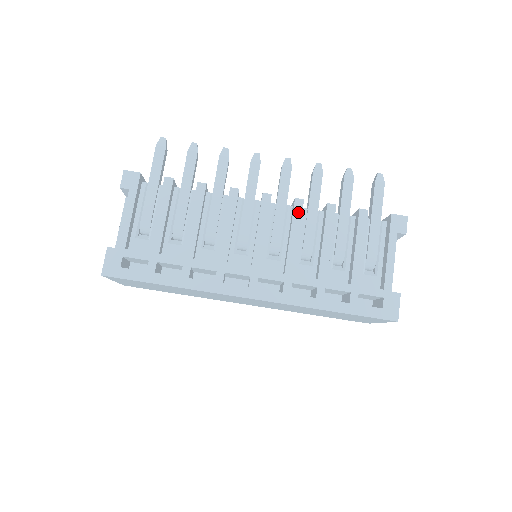
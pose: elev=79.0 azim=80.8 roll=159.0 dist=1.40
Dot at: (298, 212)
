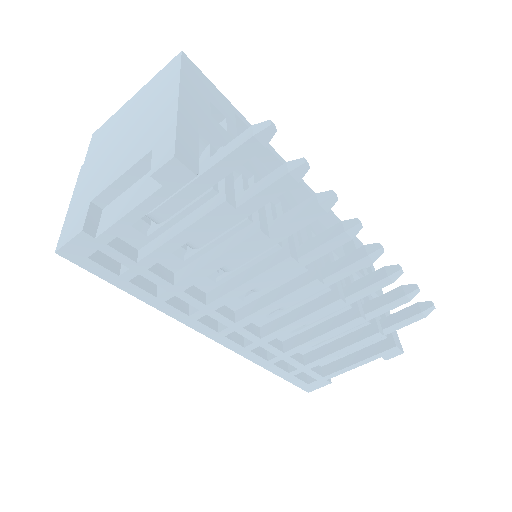
Dot at: (328, 309)
